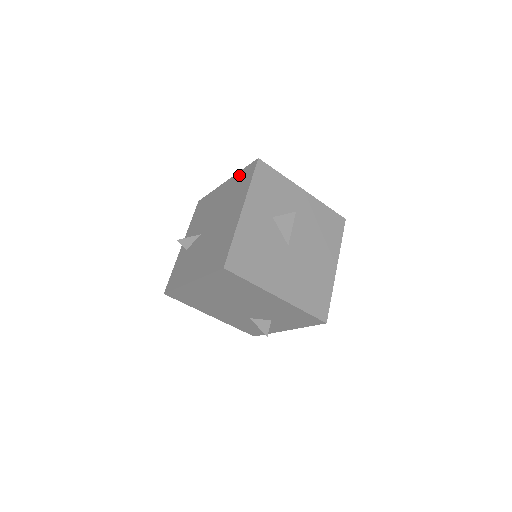
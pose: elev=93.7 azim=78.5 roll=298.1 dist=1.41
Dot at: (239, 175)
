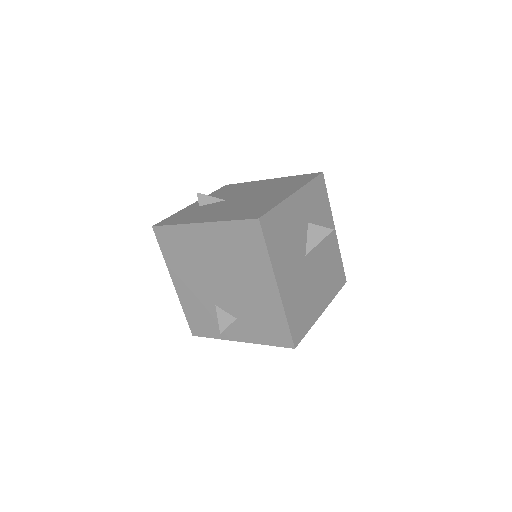
Dot at: (293, 177)
